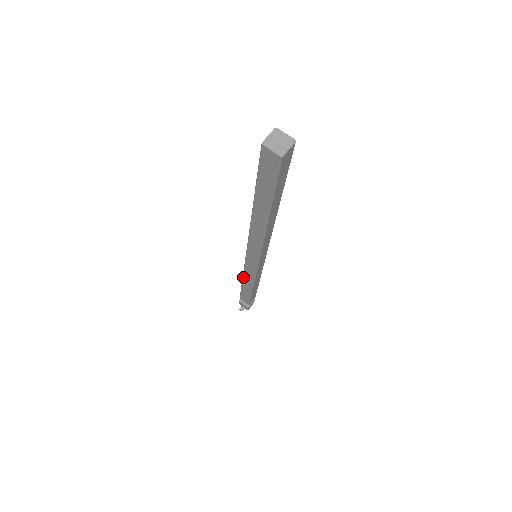
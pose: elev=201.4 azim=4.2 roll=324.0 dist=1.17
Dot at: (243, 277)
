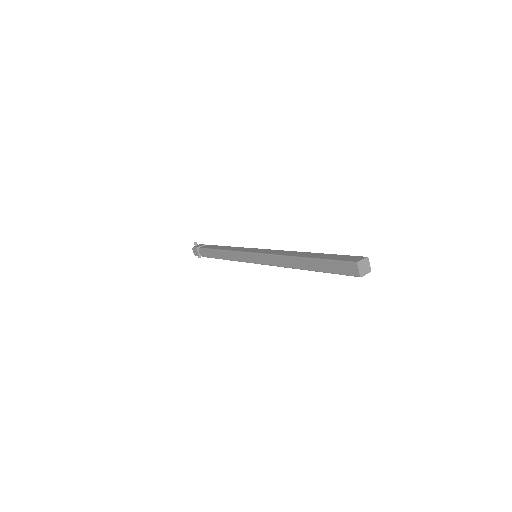
Dot at: (230, 260)
